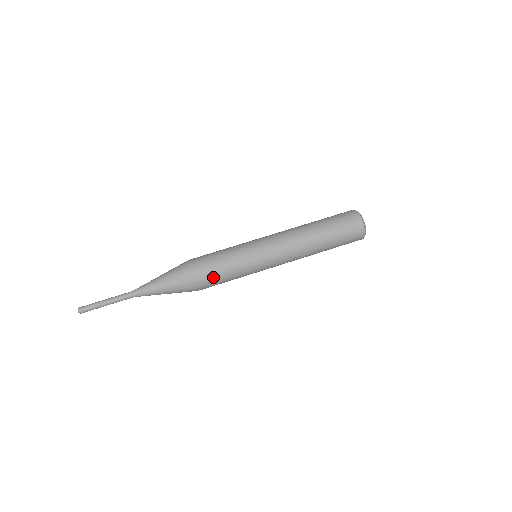
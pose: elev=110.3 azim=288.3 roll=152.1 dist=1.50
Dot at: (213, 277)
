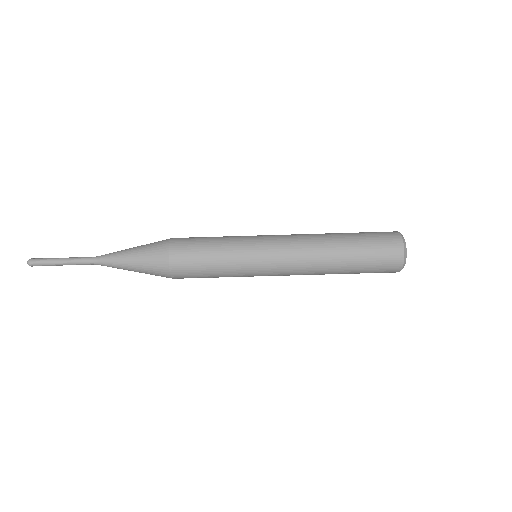
Dot at: (194, 269)
